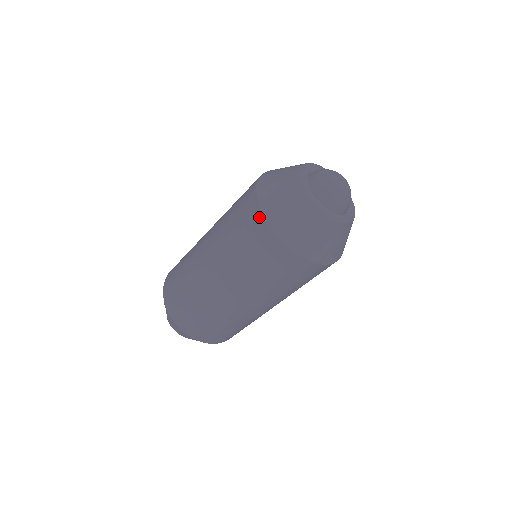
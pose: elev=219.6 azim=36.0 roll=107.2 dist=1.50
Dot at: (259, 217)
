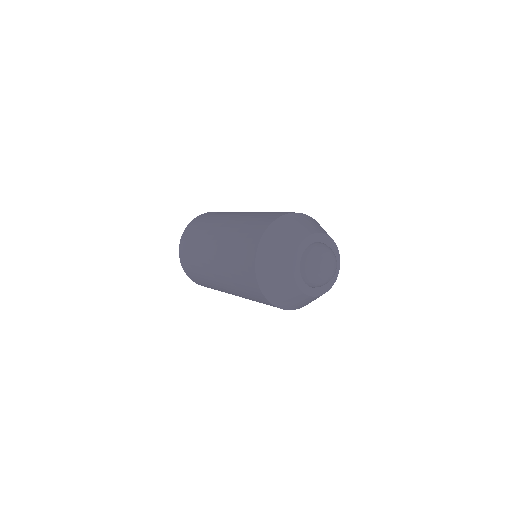
Dot at: (258, 238)
